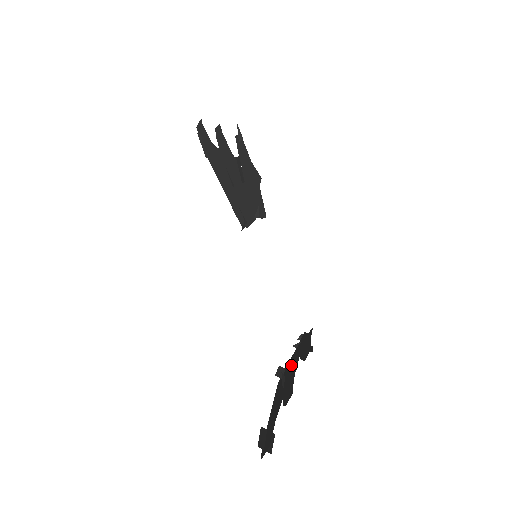
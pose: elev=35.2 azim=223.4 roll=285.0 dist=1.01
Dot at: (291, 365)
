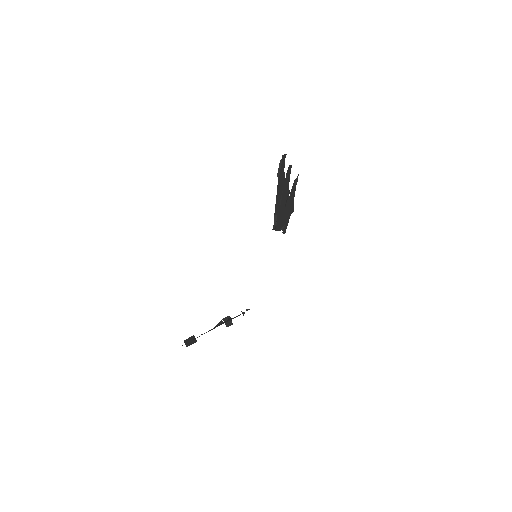
Dot at: occluded
